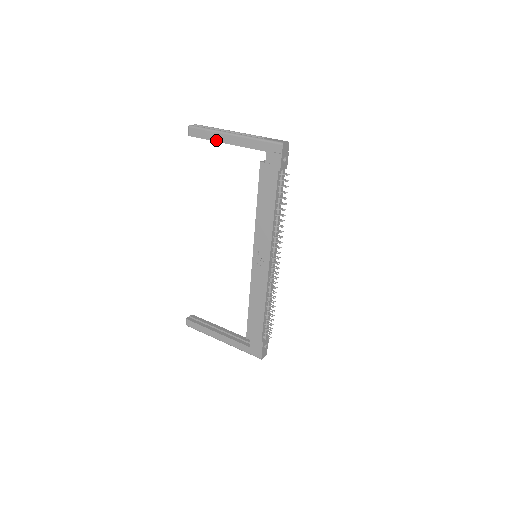
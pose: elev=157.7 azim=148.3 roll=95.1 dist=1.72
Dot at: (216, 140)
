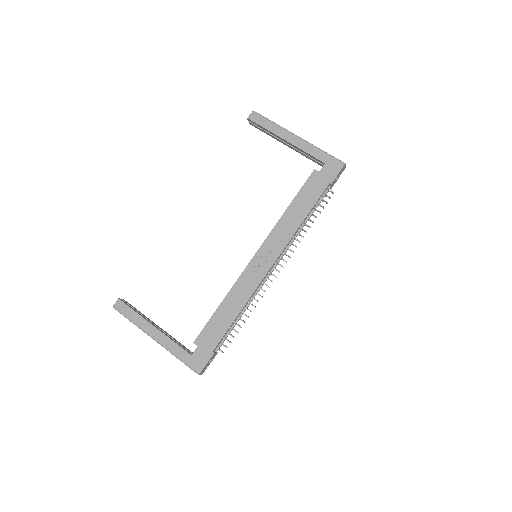
Dot at: (277, 134)
